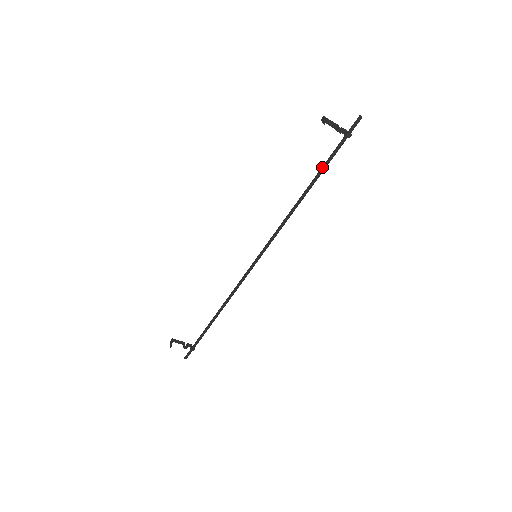
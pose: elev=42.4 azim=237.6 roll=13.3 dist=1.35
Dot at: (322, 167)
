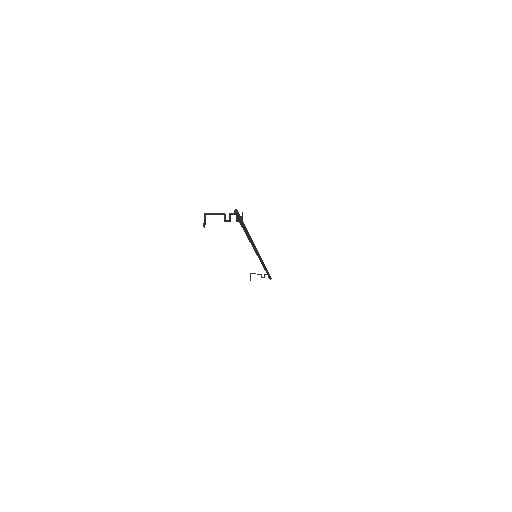
Dot at: occluded
